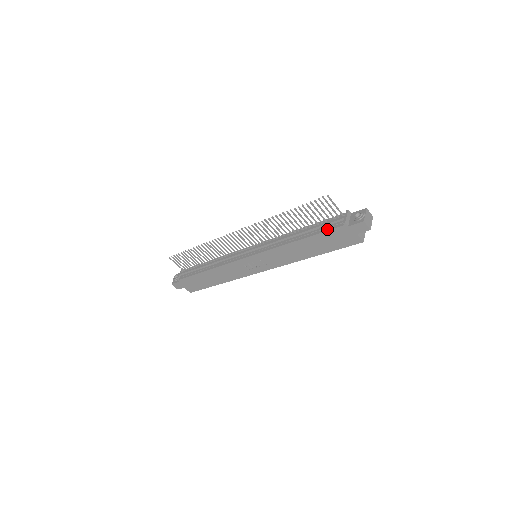
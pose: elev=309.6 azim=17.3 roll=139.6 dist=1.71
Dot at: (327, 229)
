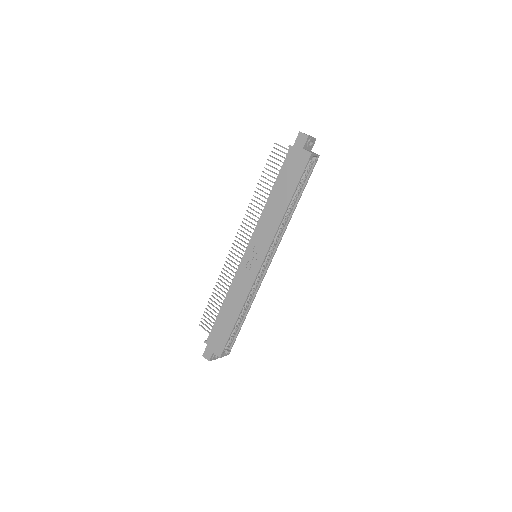
Dot at: (283, 165)
